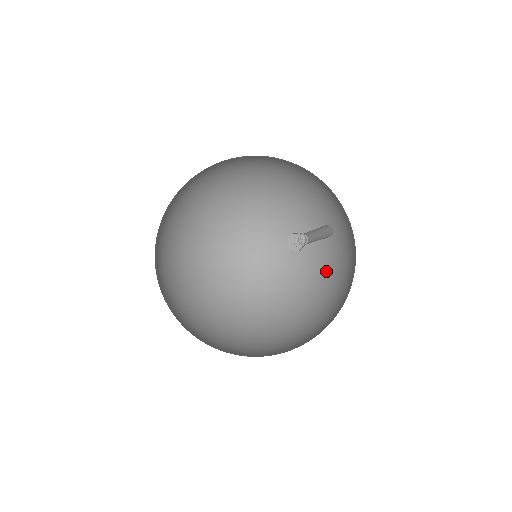
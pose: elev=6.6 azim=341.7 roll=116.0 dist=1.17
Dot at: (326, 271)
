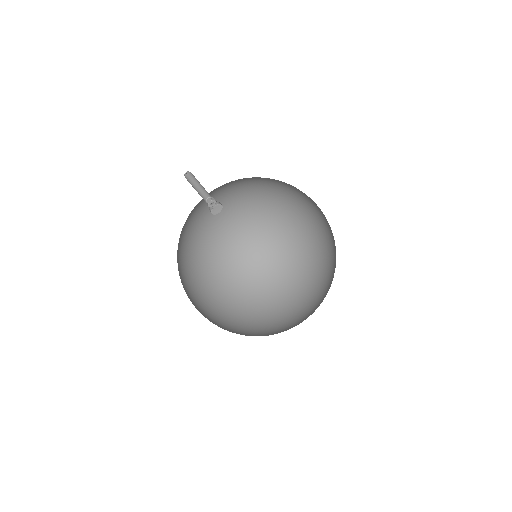
Dot at: occluded
